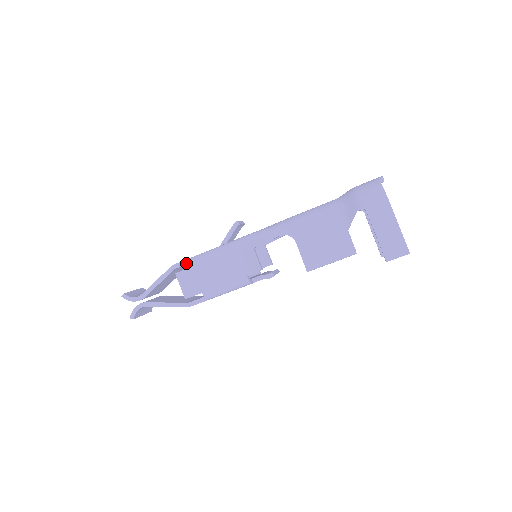
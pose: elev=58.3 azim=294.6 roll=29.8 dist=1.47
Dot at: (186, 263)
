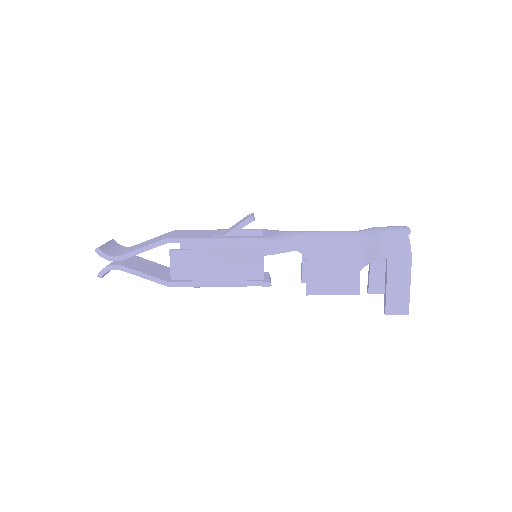
Dot at: (183, 241)
